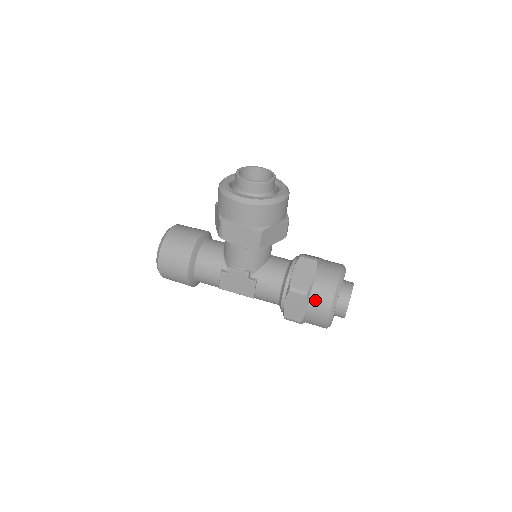
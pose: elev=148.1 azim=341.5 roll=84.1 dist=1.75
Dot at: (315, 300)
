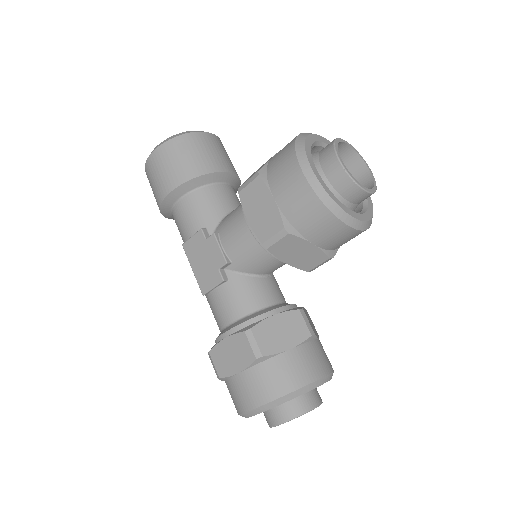
Dot at: (260, 374)
